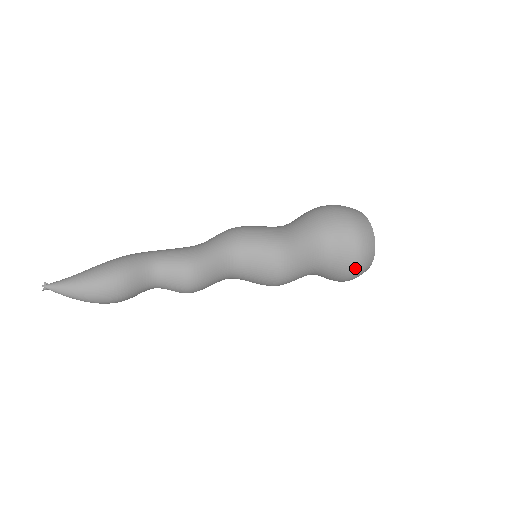
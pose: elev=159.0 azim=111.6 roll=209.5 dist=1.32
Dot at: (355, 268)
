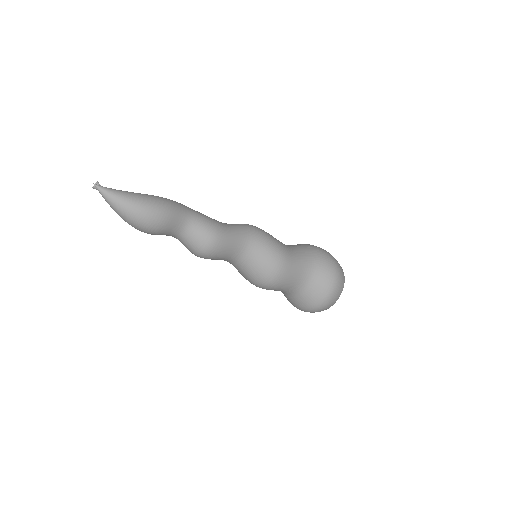
Dot at: (319, 305)
